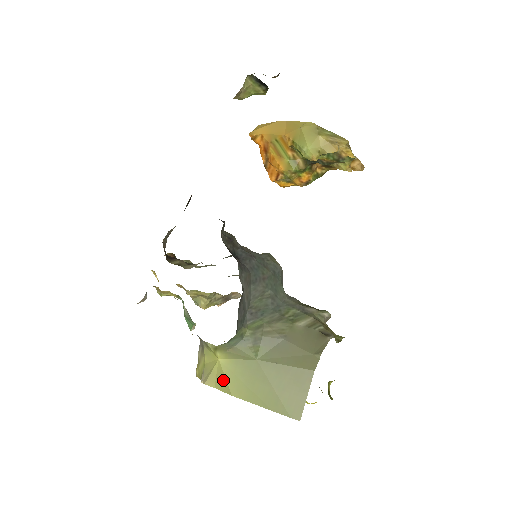
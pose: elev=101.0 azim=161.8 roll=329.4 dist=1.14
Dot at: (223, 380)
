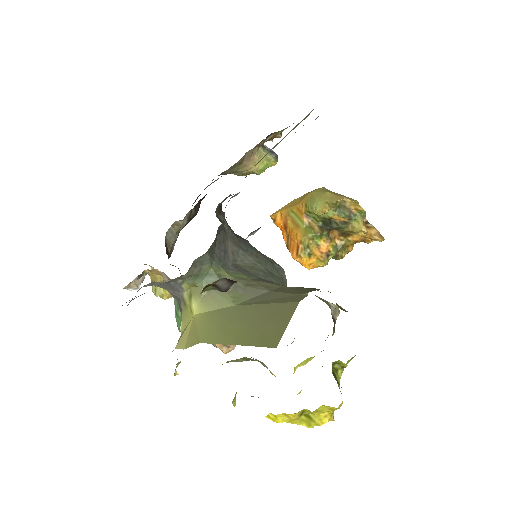
Dot at: (194, 333)
